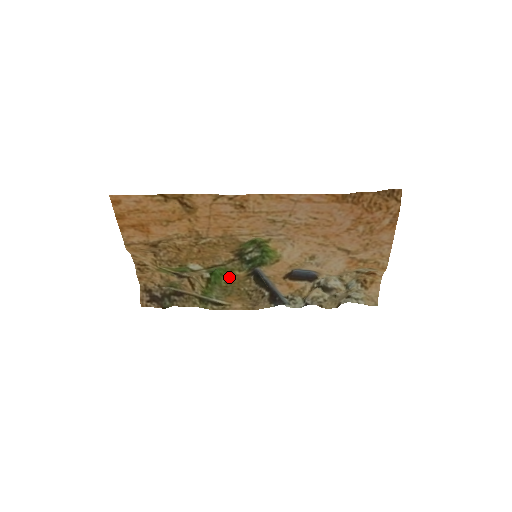
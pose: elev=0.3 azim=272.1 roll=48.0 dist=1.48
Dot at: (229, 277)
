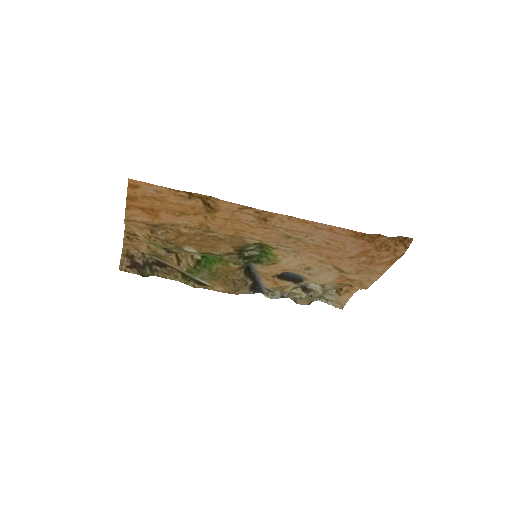
Dot at: (222, 266)
